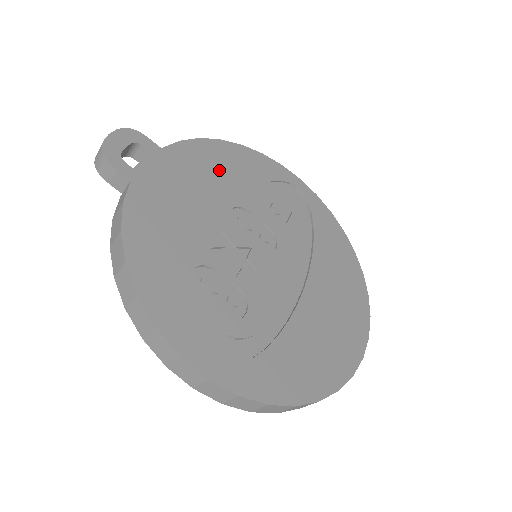
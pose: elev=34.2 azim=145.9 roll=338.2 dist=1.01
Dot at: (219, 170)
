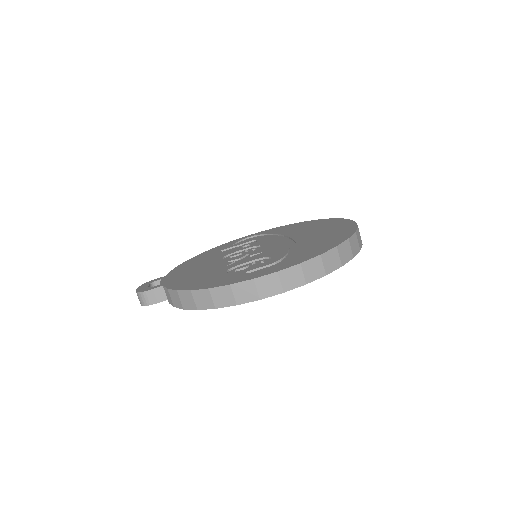
Dot at: (201, 260)
